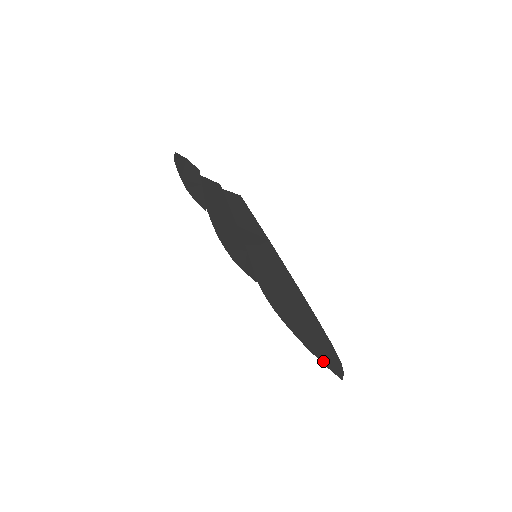
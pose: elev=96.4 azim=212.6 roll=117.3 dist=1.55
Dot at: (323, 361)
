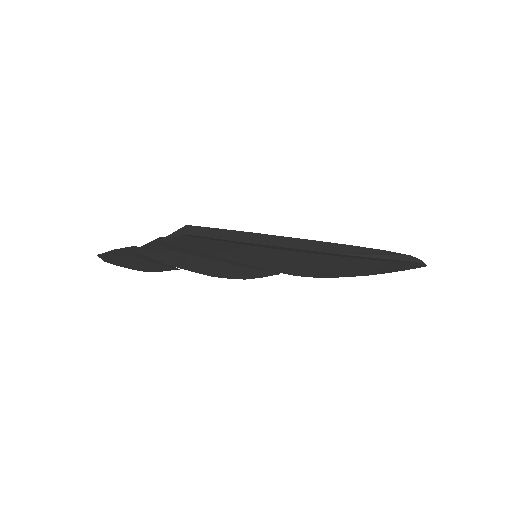
Dot at: (395, 271)
